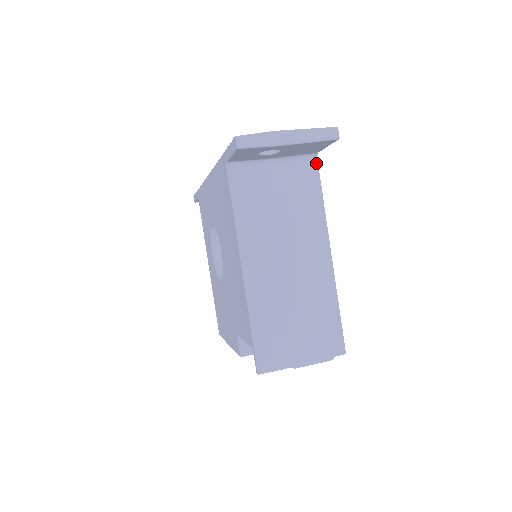
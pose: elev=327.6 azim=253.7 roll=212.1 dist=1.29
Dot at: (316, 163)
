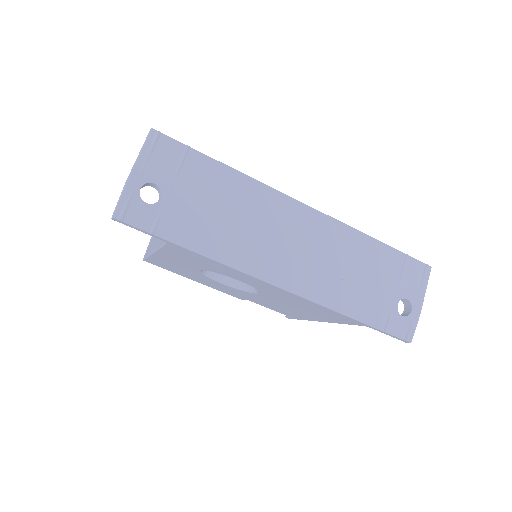
Dot at: occluded
